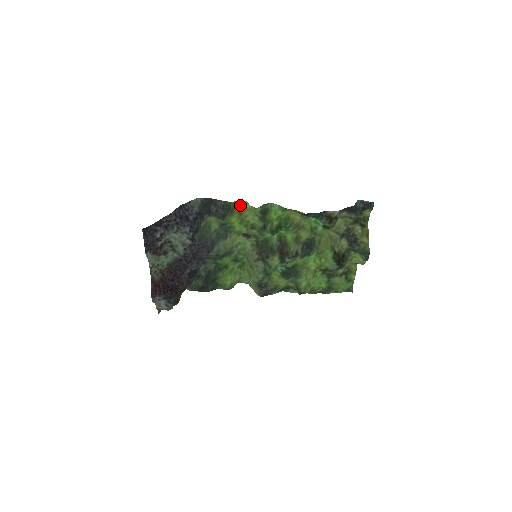
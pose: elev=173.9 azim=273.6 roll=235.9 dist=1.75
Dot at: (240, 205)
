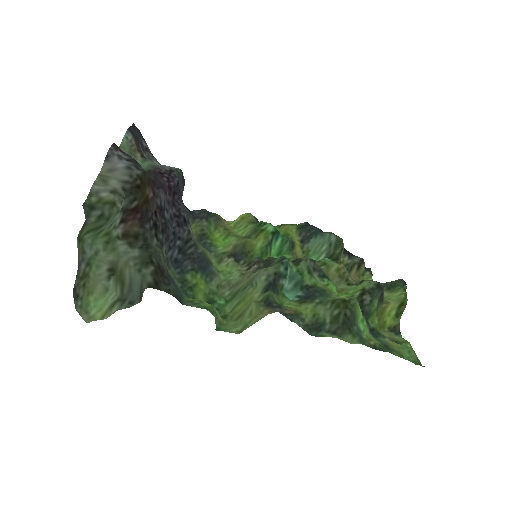
Dot at: (225, 224)
